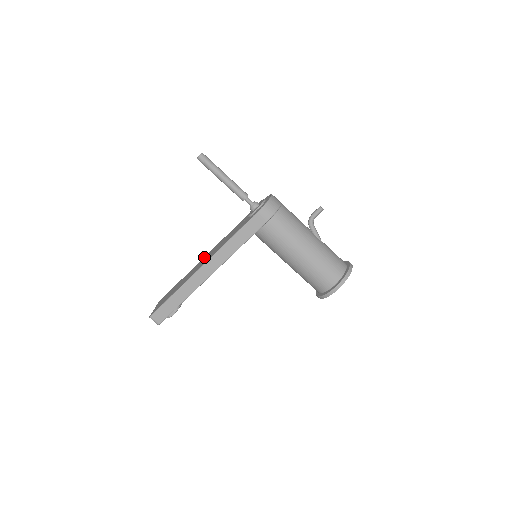
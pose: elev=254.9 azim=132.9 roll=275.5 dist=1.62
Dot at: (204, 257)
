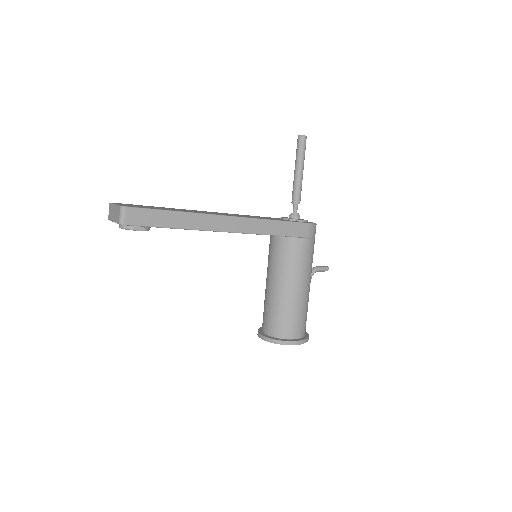
Dot at: (204, 211)
